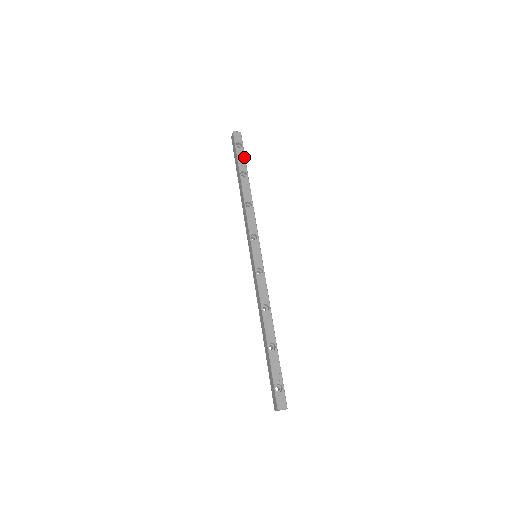
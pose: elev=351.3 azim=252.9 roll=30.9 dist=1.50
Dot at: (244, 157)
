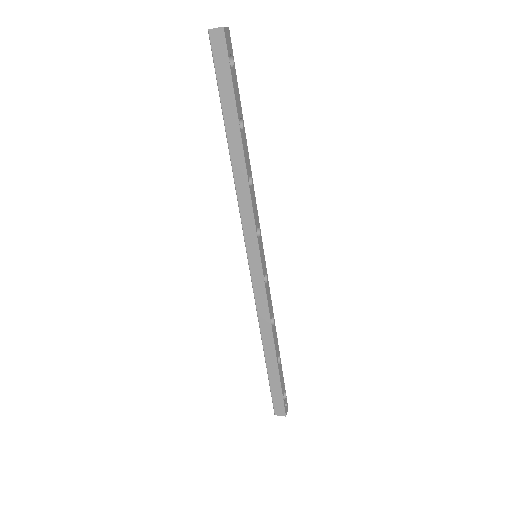
Dot at: occluded
